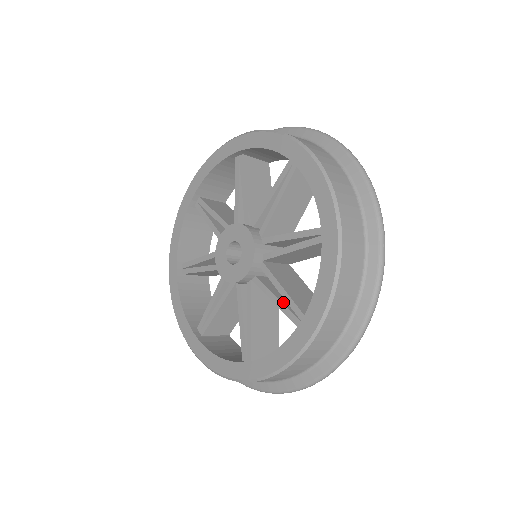
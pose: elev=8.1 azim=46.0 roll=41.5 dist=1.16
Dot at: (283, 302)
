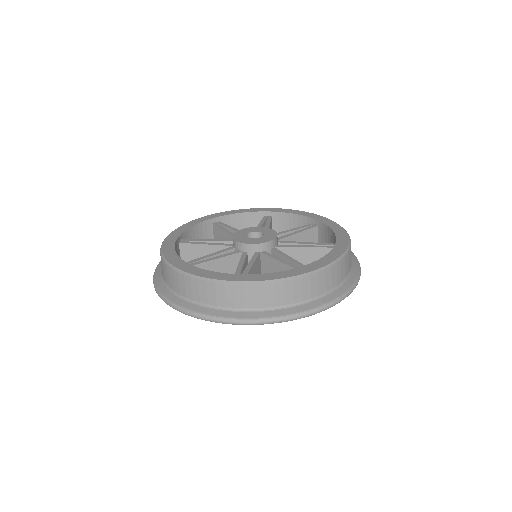
Dot at: (310, 247)
